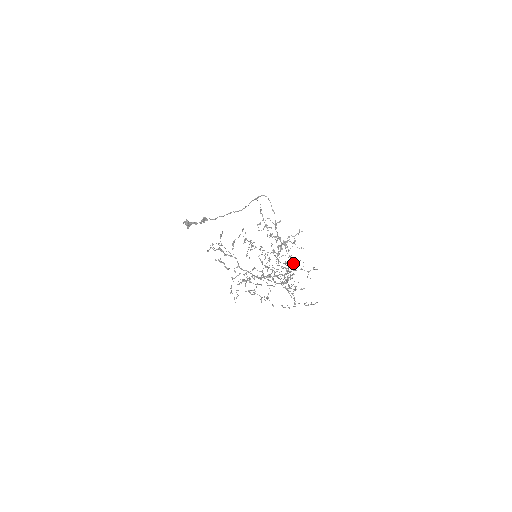
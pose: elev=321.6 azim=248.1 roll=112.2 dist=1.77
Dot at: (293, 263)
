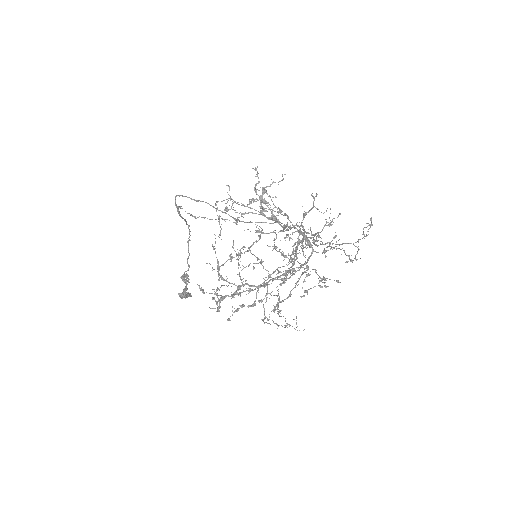
Dot at: occluded
